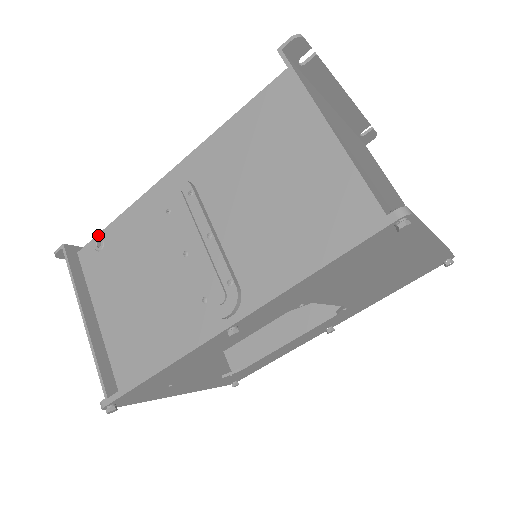
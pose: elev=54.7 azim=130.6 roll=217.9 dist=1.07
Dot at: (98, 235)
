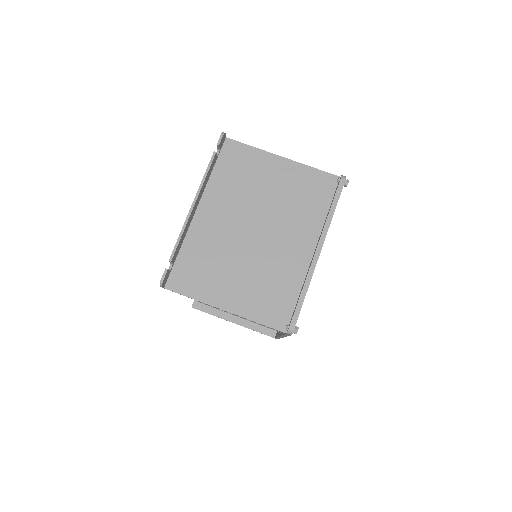
Dot at: occluded
